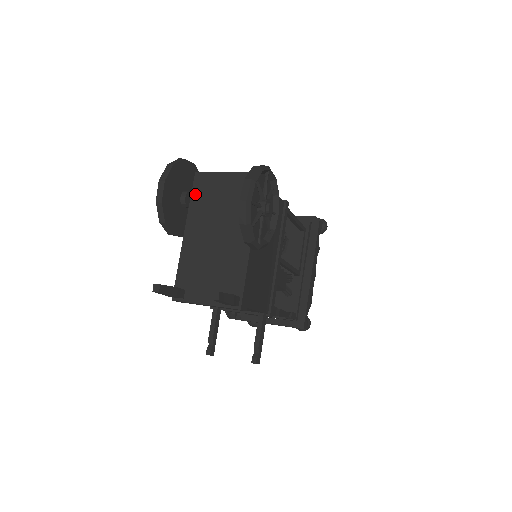
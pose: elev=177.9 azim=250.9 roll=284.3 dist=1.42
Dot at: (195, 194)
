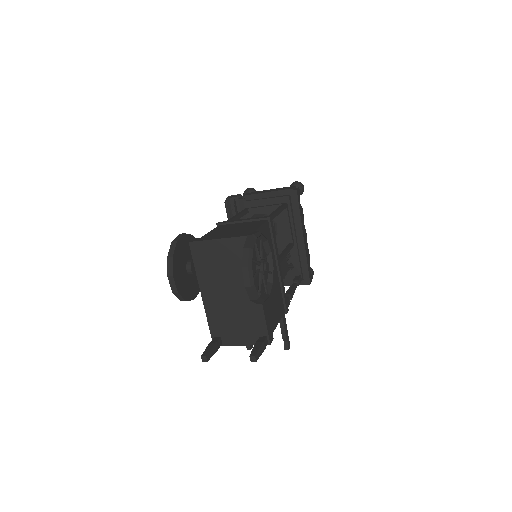
Dot at: (197, 262)
